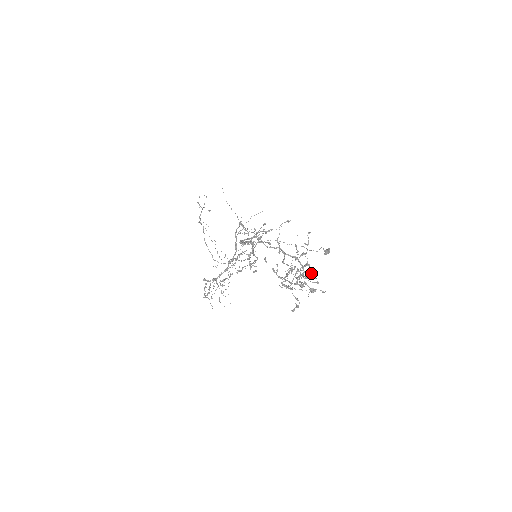
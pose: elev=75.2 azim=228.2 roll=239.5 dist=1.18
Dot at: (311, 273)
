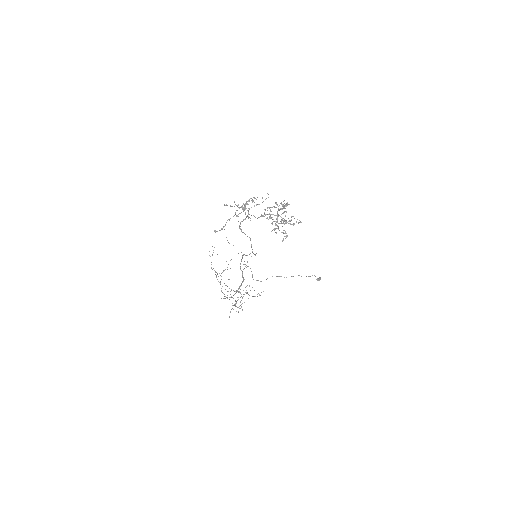
Dot at: (291, 220)
